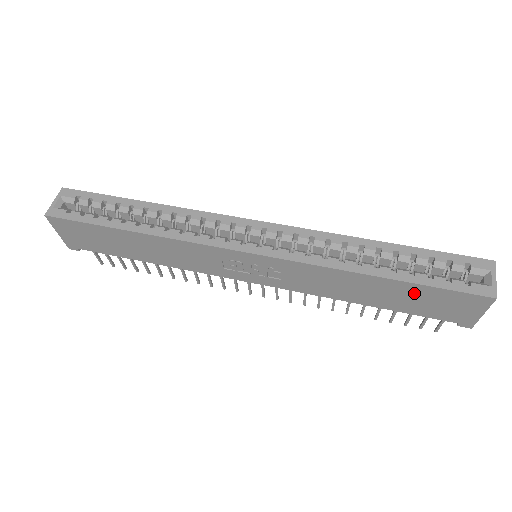
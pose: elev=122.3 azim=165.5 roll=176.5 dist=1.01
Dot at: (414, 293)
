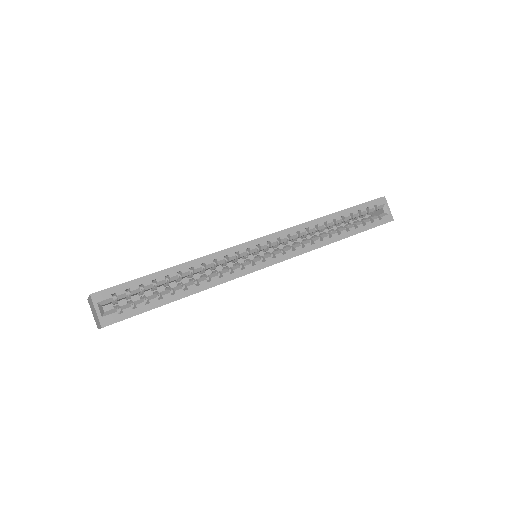
Dot at: occluded
